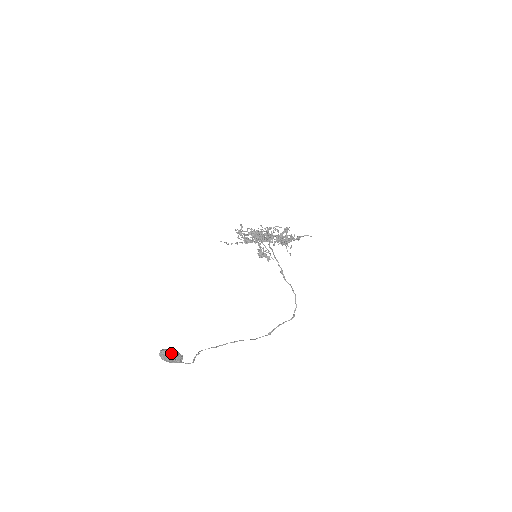
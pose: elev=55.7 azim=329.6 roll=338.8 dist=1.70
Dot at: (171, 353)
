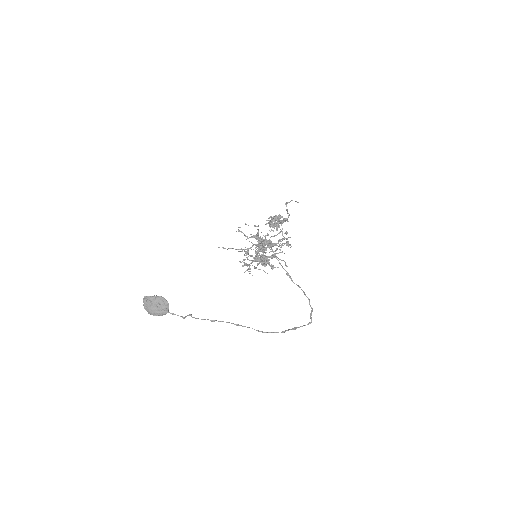
Dot at: (155, 296)
